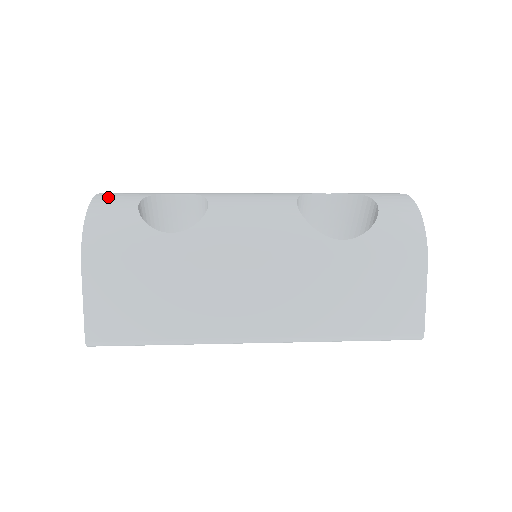
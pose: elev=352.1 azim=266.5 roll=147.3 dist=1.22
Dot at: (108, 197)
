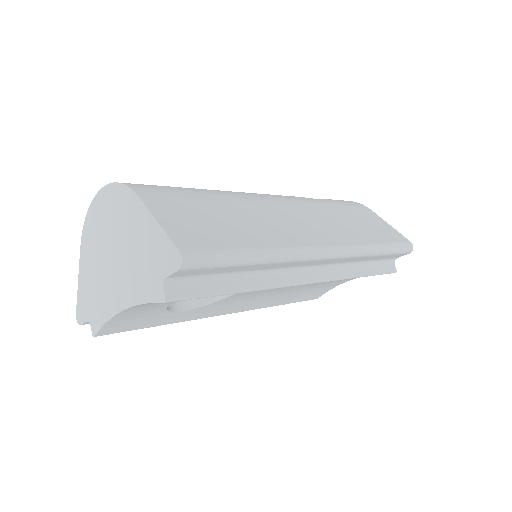
Dot at: occluded
